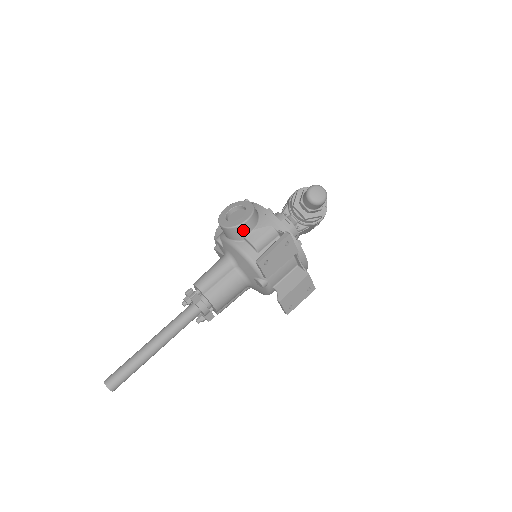
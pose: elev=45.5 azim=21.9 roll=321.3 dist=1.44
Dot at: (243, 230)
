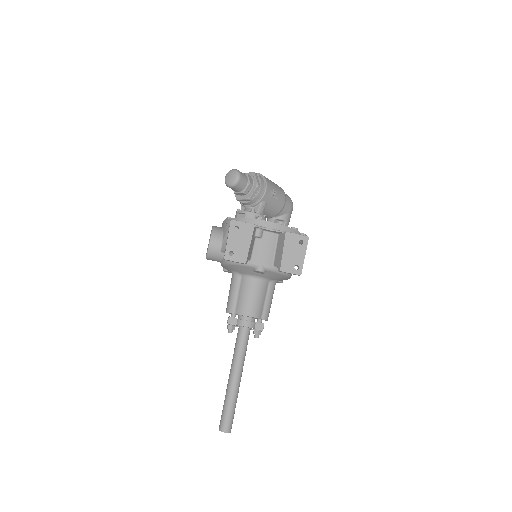
Dot at: (215, 248)
